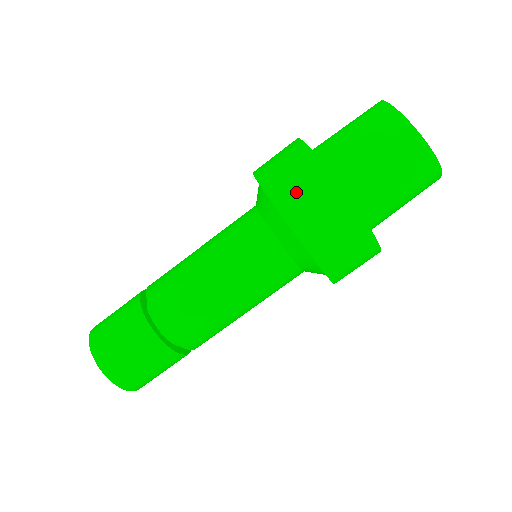
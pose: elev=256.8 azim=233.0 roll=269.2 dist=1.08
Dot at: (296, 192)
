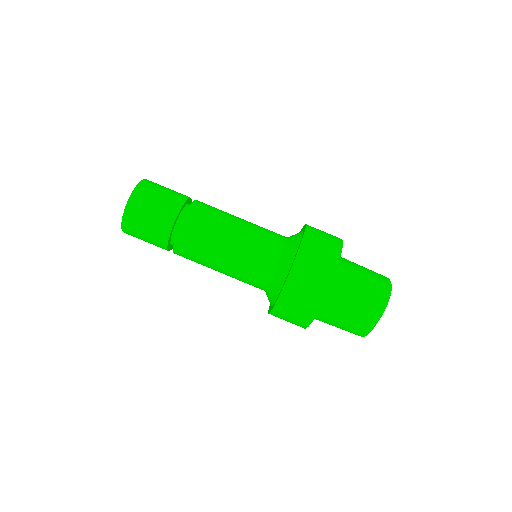
Dot at: (320, 230)
